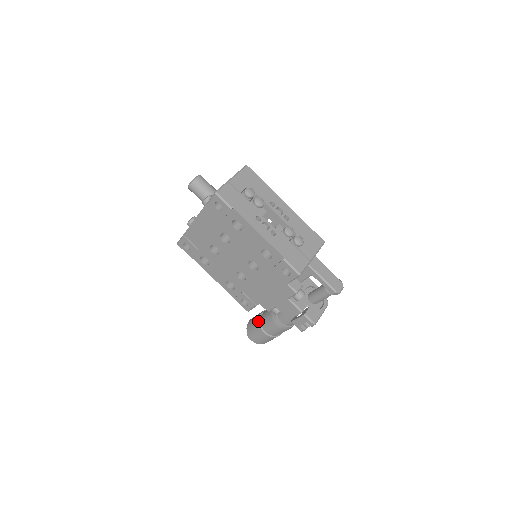
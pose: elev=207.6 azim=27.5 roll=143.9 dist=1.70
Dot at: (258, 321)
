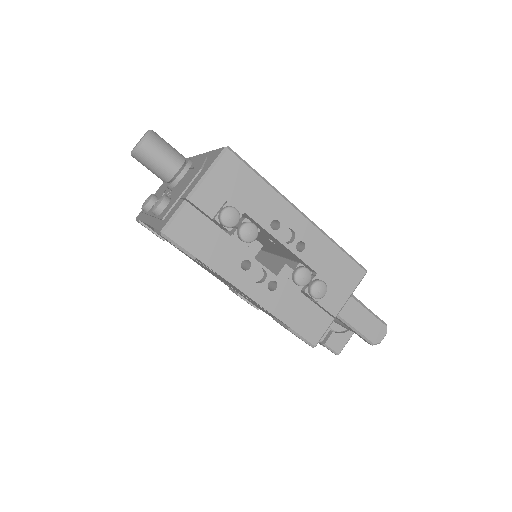
Dot at: occluded
